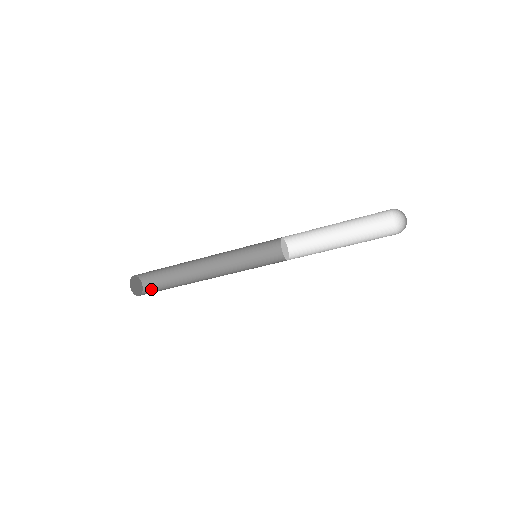
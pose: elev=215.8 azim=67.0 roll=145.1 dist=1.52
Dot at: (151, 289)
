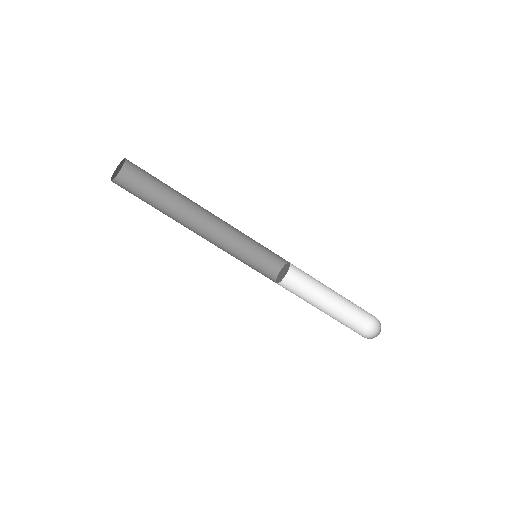
Dot at: occluded
